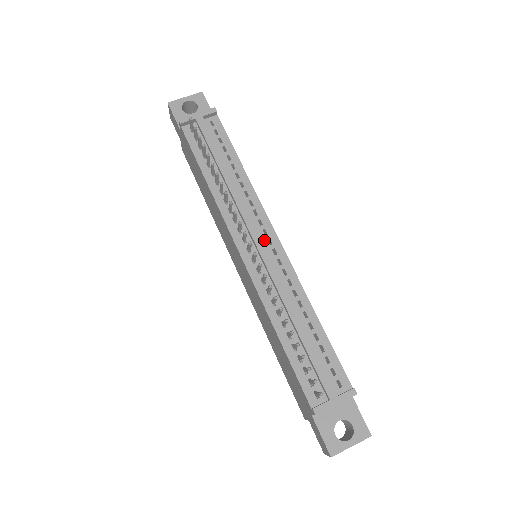
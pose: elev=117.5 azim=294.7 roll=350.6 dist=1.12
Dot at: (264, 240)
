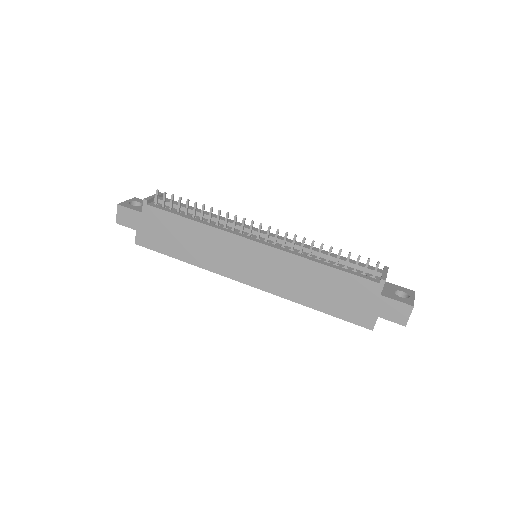
Dot at: occluded
